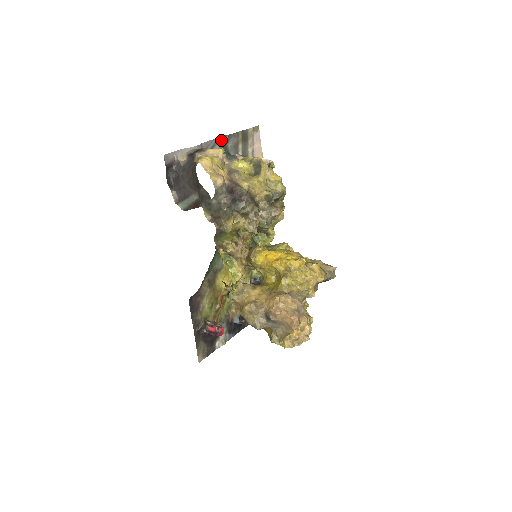
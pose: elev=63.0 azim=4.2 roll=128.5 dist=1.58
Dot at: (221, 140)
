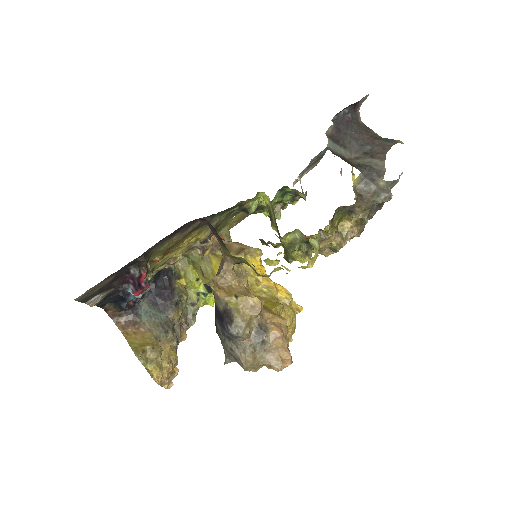
Dot at: occluded
